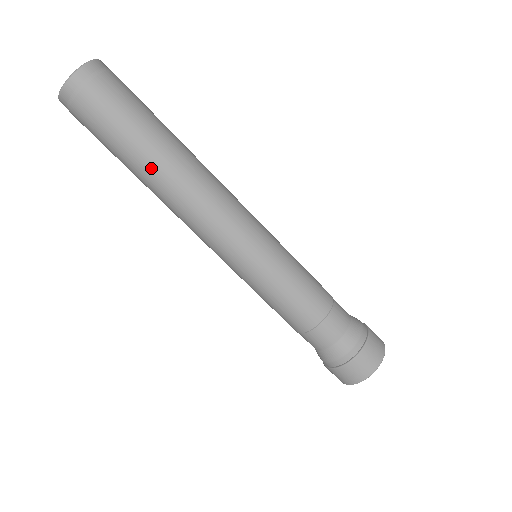
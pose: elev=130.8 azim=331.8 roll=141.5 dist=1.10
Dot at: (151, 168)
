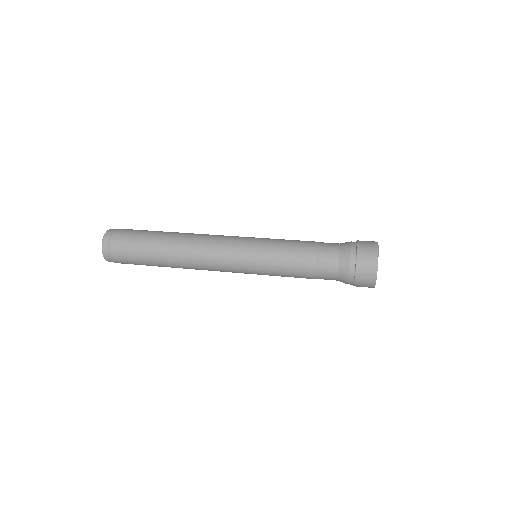
Dot at: (164, 248)
